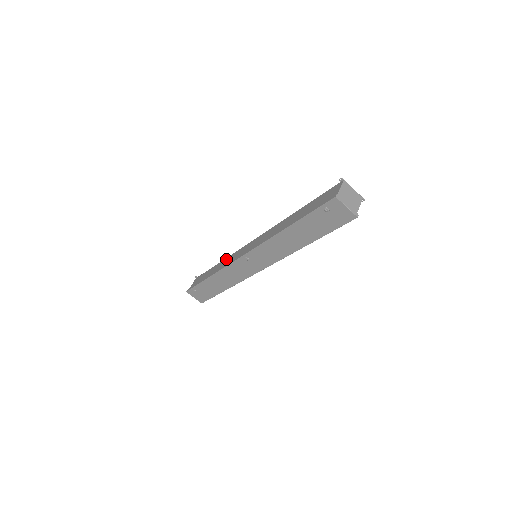
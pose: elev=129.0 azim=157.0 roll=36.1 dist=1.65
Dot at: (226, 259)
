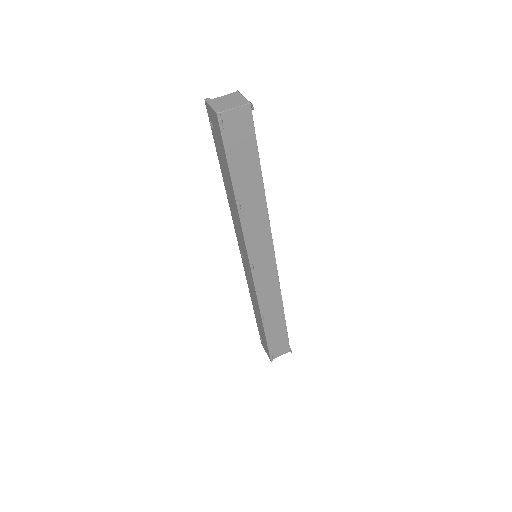
Dot at: occluded
